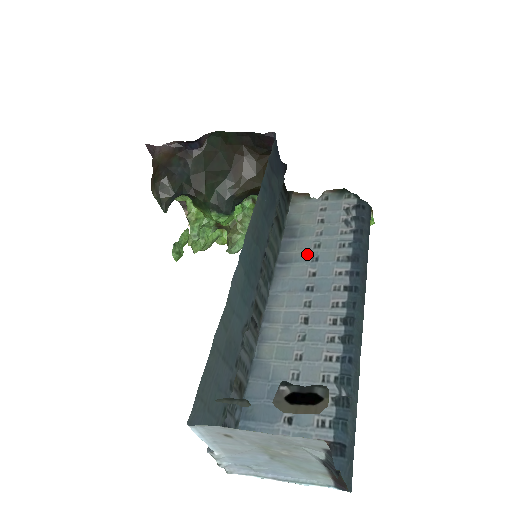
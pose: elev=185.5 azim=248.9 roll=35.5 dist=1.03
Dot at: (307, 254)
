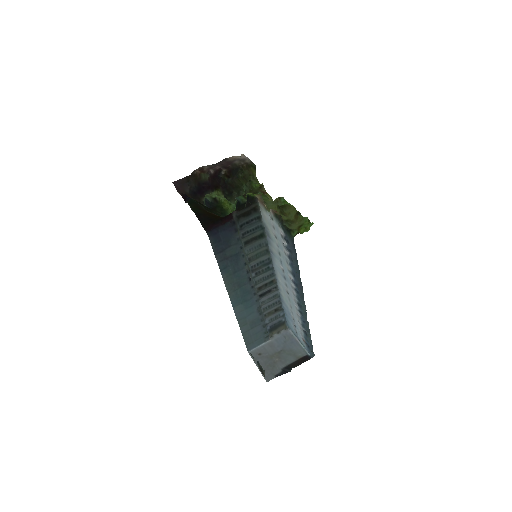
Dot at: (278, 255)
